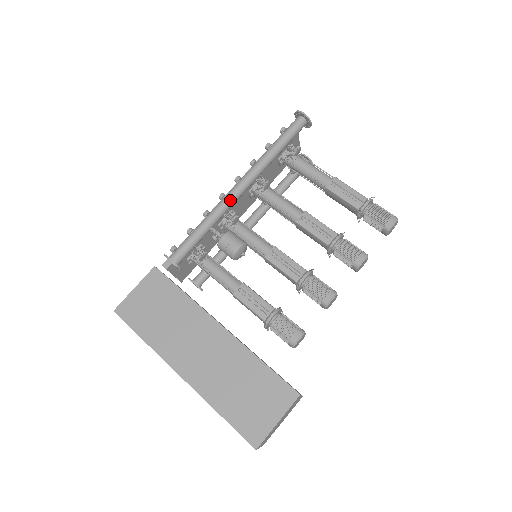
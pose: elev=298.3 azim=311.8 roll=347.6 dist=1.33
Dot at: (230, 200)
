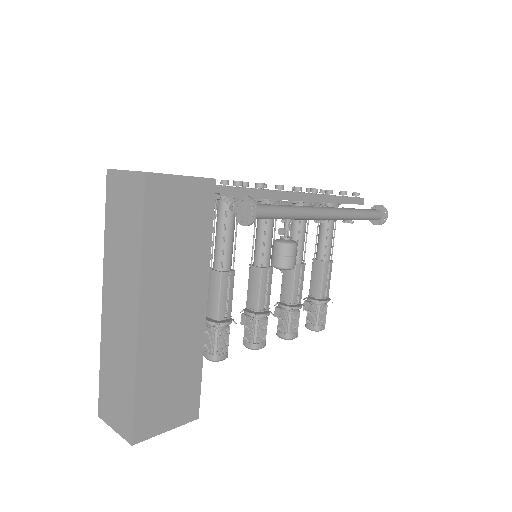
Dot at: (317, 217)
